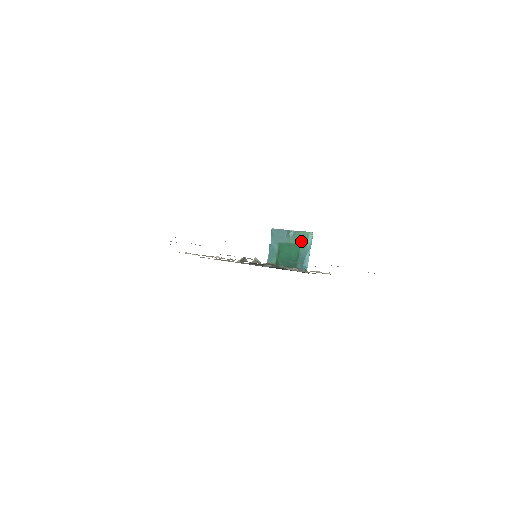
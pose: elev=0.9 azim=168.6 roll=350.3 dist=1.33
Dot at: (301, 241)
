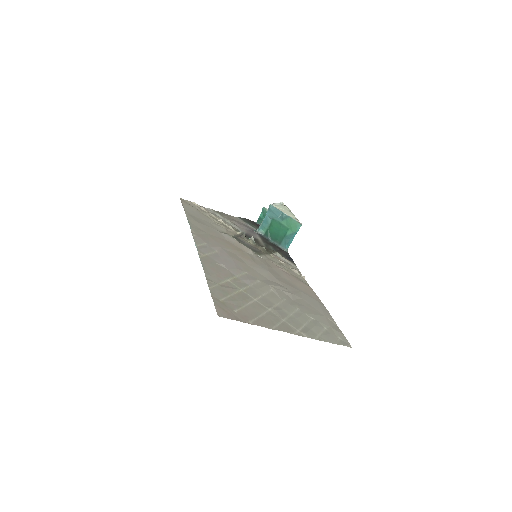
Dot at: (291, 226)
